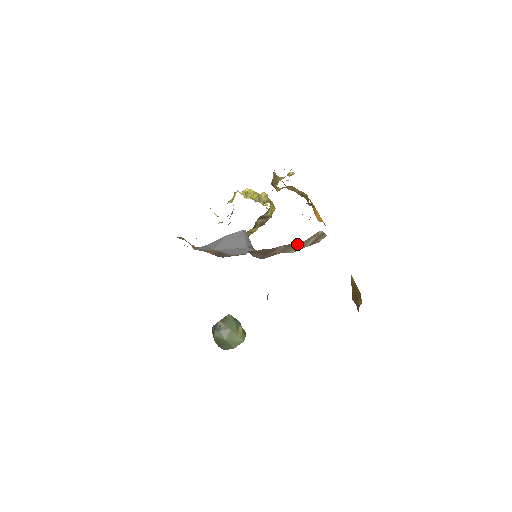
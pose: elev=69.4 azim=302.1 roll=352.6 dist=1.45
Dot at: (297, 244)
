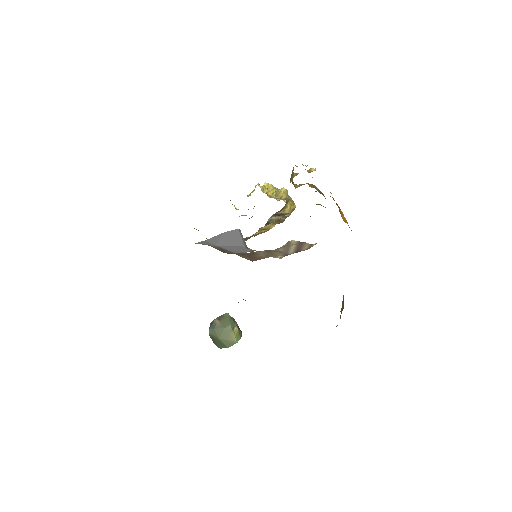
Dot at: (276, 251)
